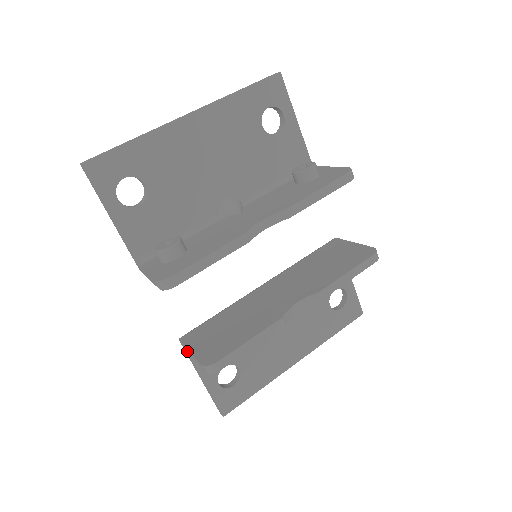
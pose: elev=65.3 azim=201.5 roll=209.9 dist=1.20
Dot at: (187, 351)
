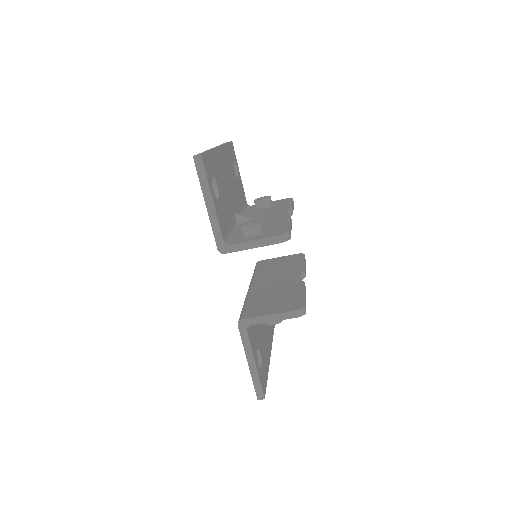
Dot at: (247, 330)
